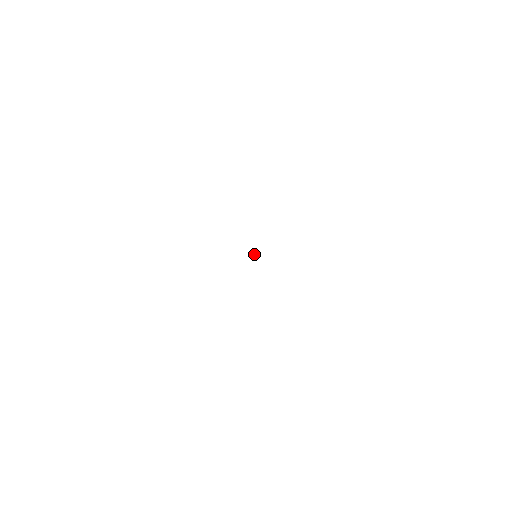
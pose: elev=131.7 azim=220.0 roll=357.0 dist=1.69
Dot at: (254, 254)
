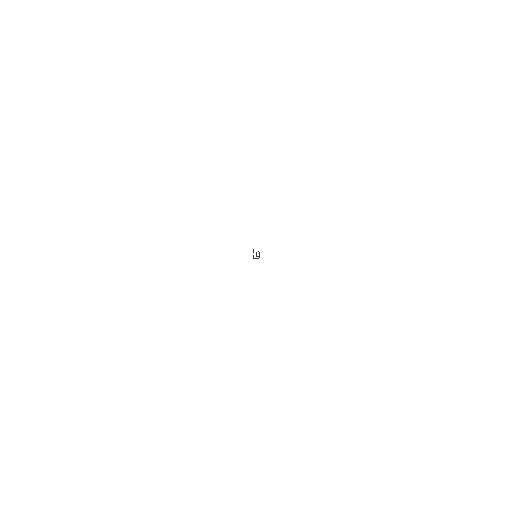
Dot at: (253, 255)
